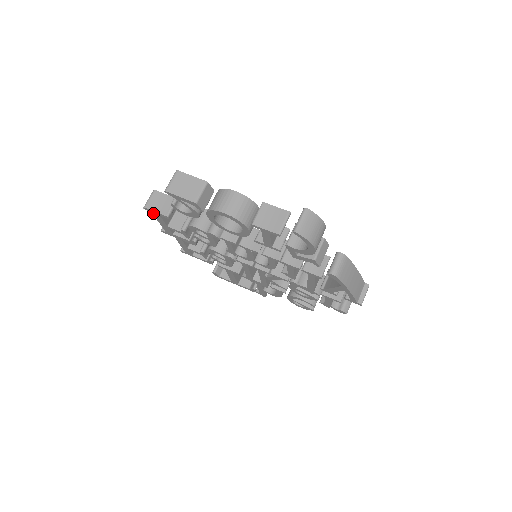
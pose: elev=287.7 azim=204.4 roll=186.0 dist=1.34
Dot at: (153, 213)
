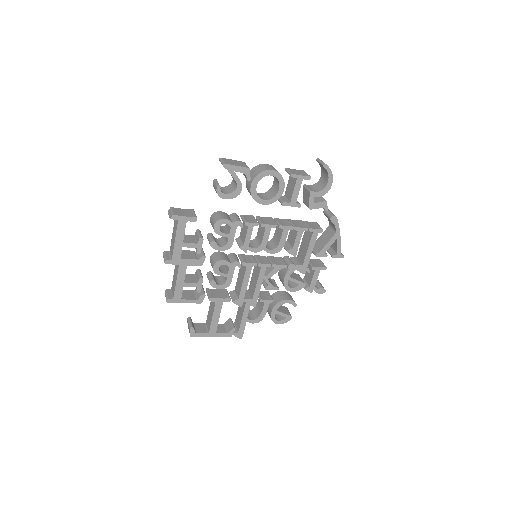
Dot at: (179, 221)
